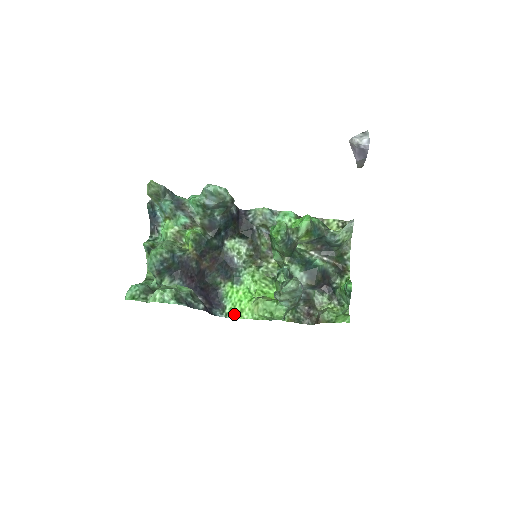
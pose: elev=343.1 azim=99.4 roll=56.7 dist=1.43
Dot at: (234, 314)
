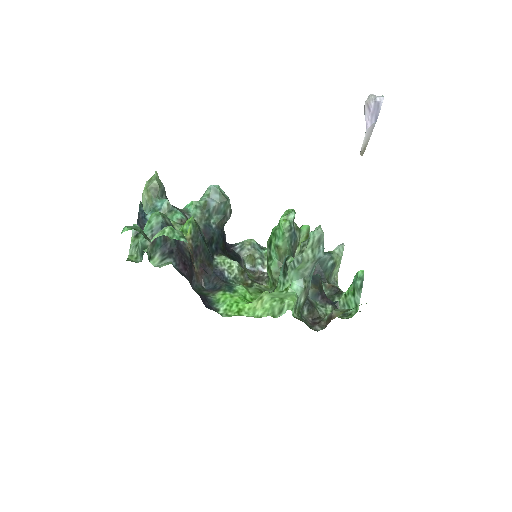
Dot at: (231, 314)
